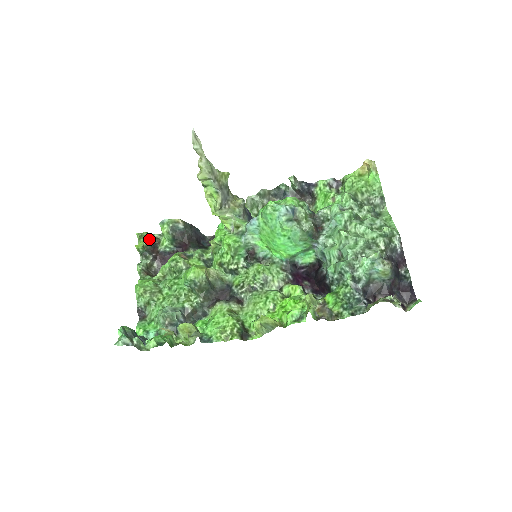
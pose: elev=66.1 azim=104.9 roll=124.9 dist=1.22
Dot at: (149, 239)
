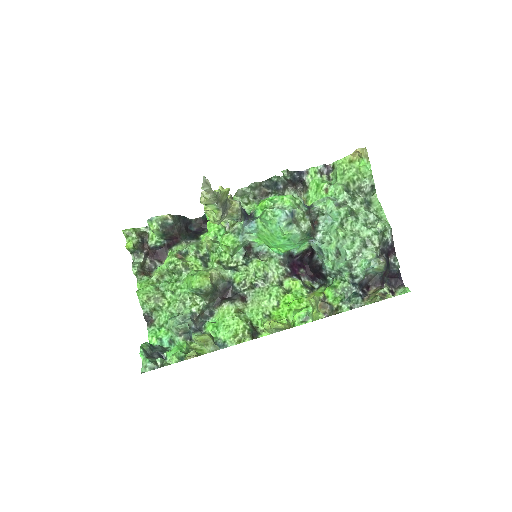
Dot at: (137, 236)
